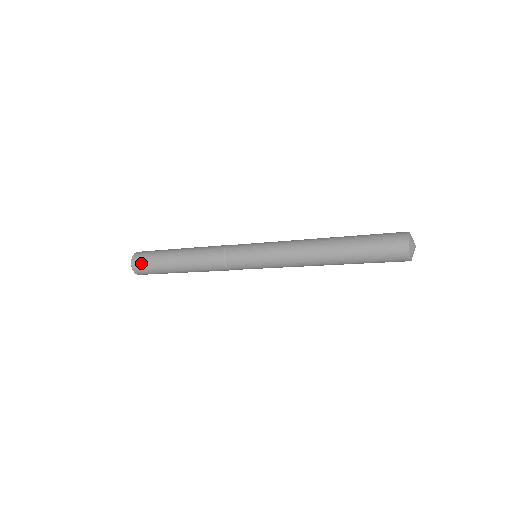
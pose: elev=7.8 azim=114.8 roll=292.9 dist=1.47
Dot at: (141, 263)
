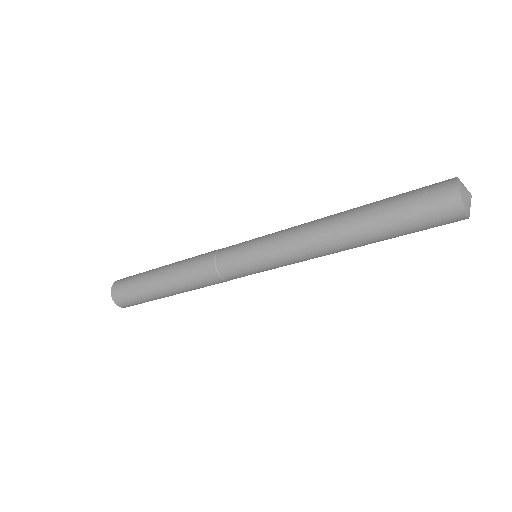
Dot at: (123, 297)
